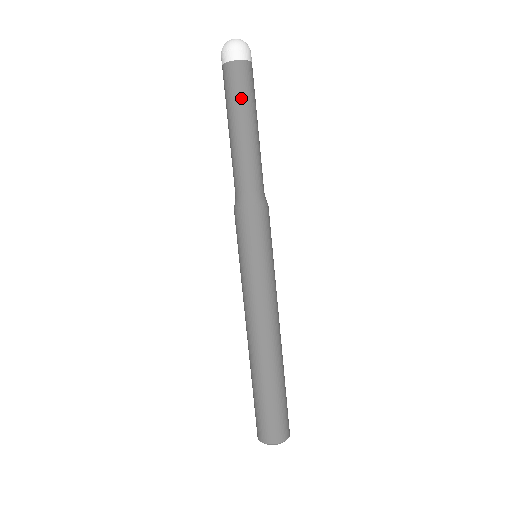
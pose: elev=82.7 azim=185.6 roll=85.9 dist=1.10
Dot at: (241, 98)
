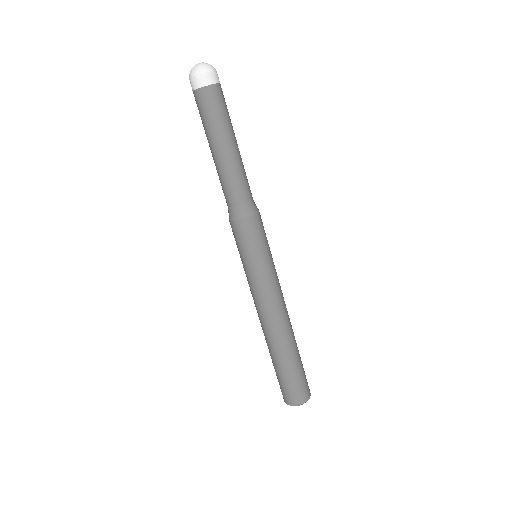
Dot at: (214, 122)
